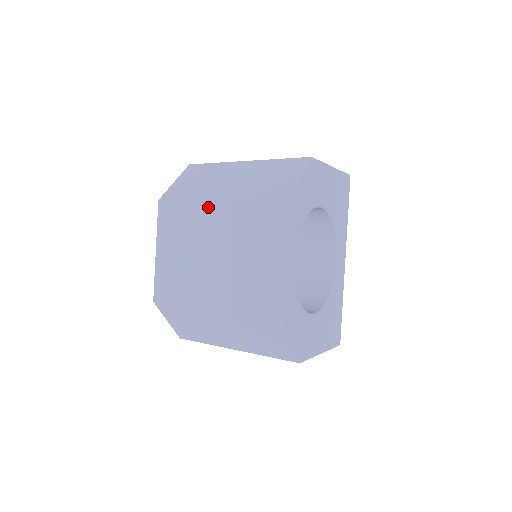
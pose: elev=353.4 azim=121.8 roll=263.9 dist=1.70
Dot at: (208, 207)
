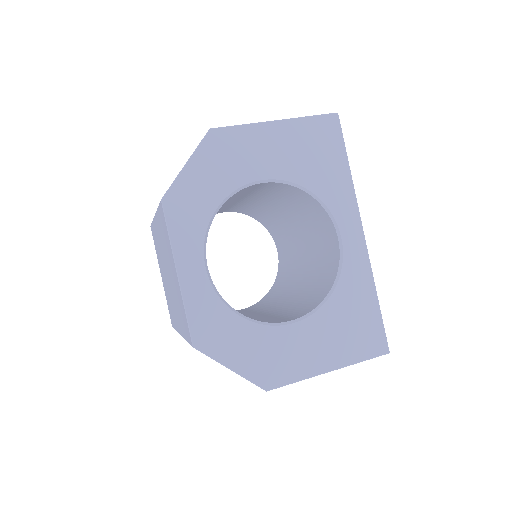
Dot at: (155, 225)
